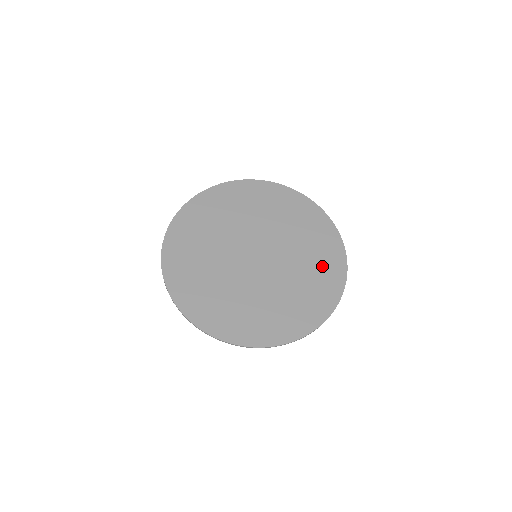
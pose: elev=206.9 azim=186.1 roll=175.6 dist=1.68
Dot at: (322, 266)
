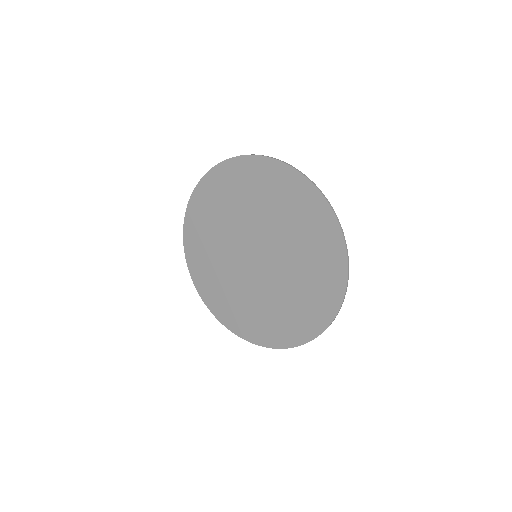
Dot at: (314, 294)
